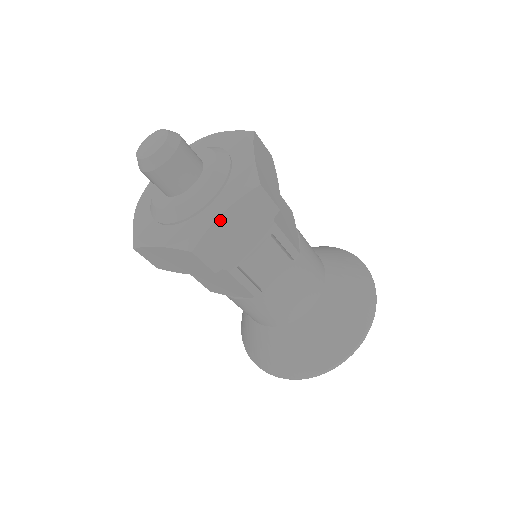
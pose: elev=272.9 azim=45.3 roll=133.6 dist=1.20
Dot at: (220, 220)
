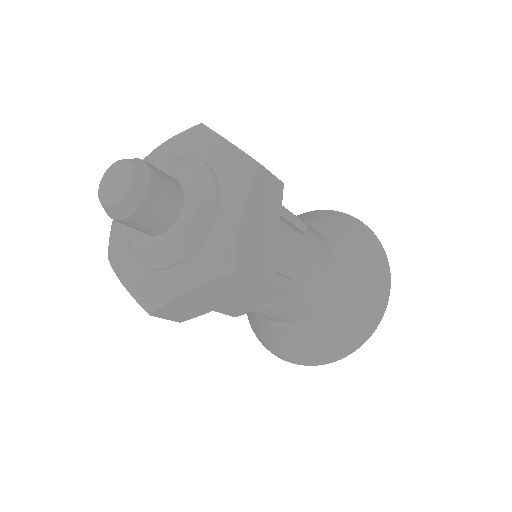
Dot at: (243, 222)
